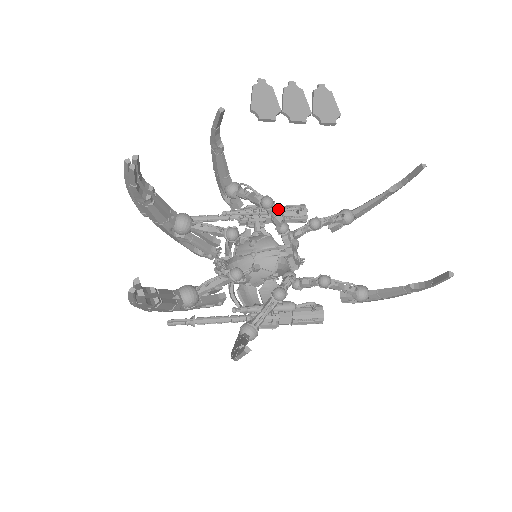
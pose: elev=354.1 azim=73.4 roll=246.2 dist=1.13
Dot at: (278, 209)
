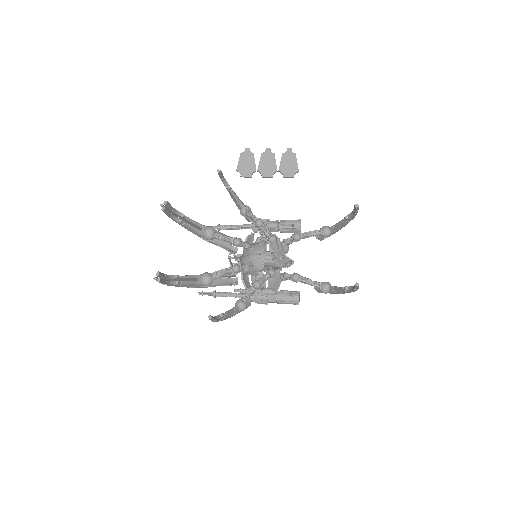
Dot at: (264, 228)
